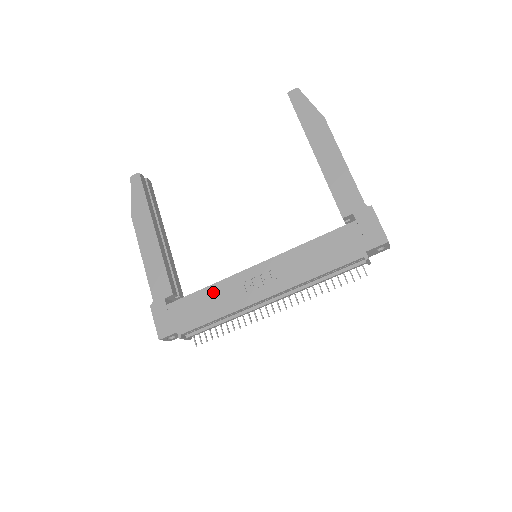
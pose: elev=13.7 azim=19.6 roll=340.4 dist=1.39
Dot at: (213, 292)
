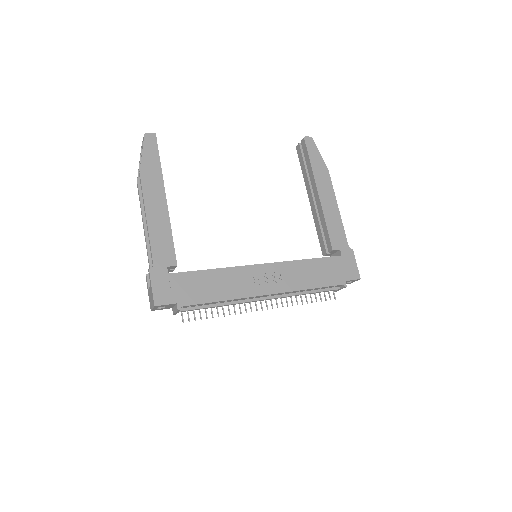
Dot at: (220, 275)
